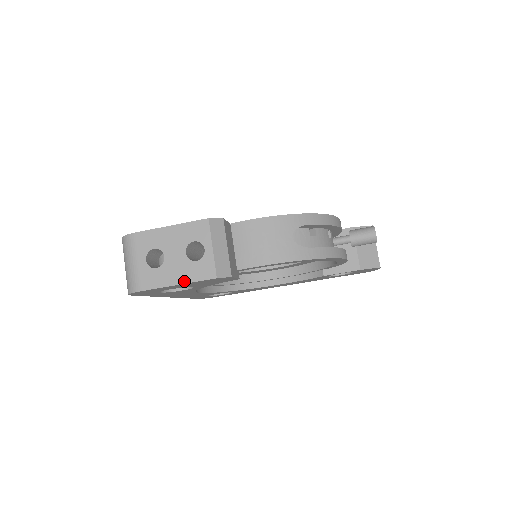
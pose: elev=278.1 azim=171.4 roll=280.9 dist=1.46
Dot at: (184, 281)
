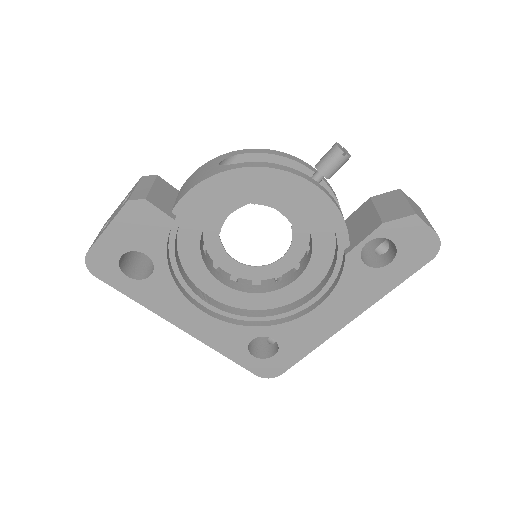
Dot at: (111, 221)
